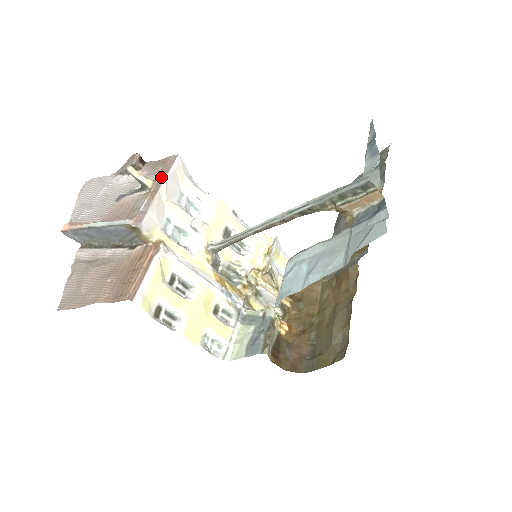
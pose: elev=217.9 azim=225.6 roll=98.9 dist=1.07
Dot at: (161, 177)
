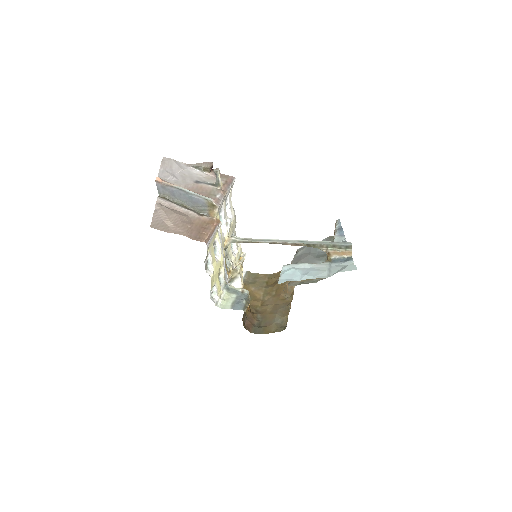
Dot at: (228, 185)
